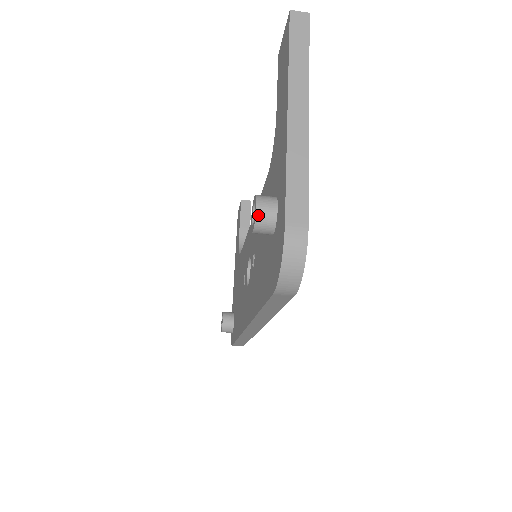
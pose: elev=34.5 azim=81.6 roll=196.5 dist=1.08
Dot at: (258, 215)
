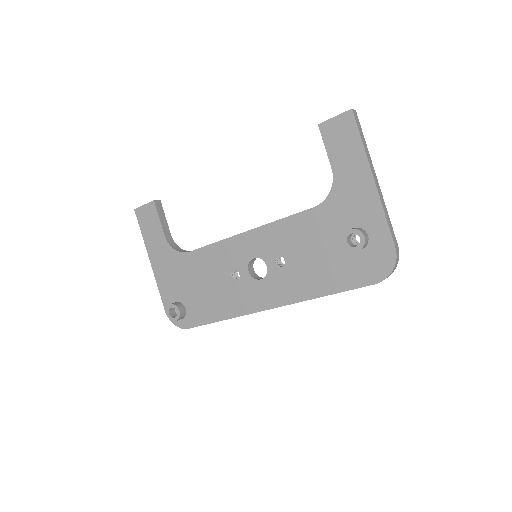
Dot at: (365, 242)
